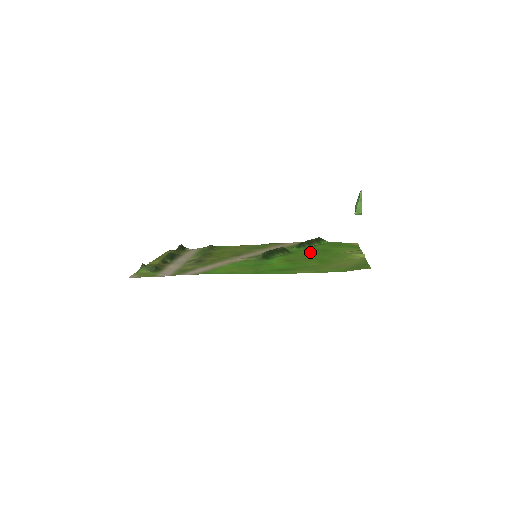
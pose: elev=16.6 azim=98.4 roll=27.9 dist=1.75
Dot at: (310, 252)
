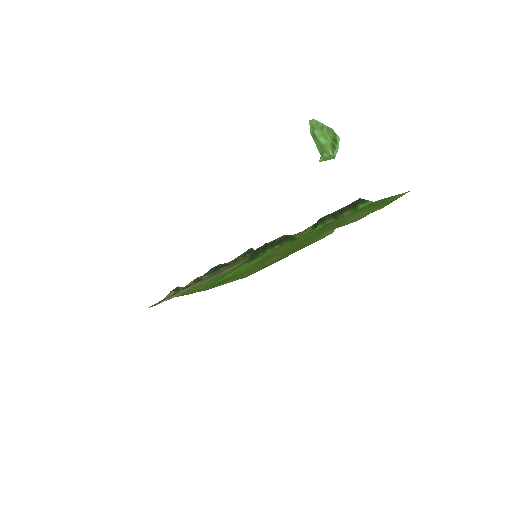
Dot at: (313, 233)
